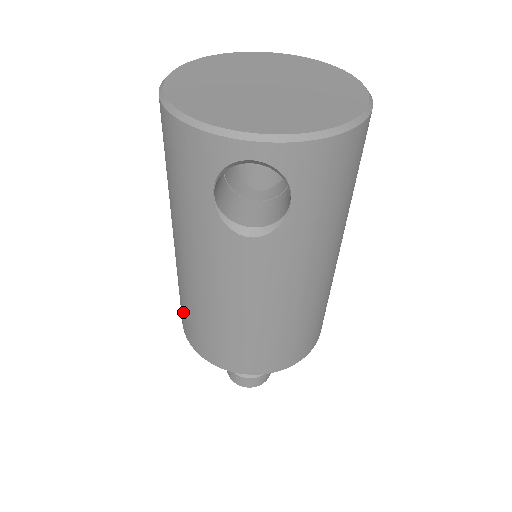
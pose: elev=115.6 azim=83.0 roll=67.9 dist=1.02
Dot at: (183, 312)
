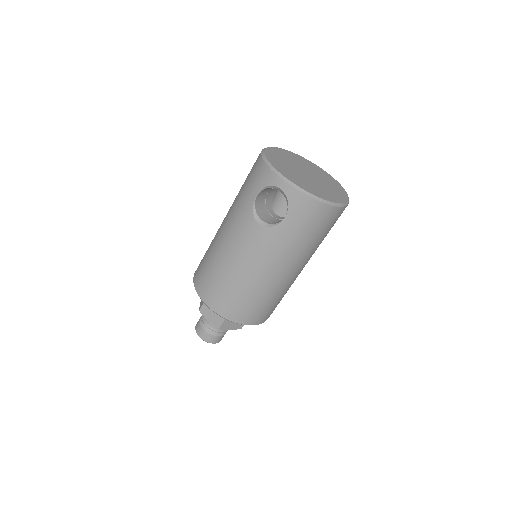
Dot at: (202, 259)
